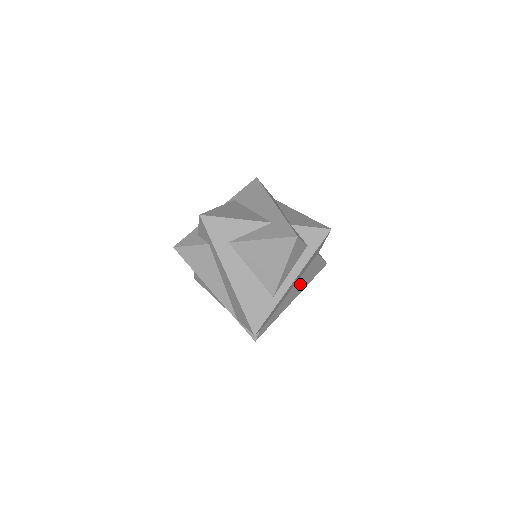
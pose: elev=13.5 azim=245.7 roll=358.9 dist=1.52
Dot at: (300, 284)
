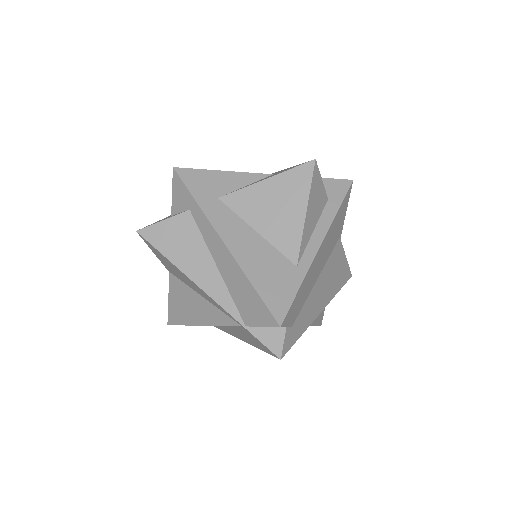
Dot at: (326, 282)
